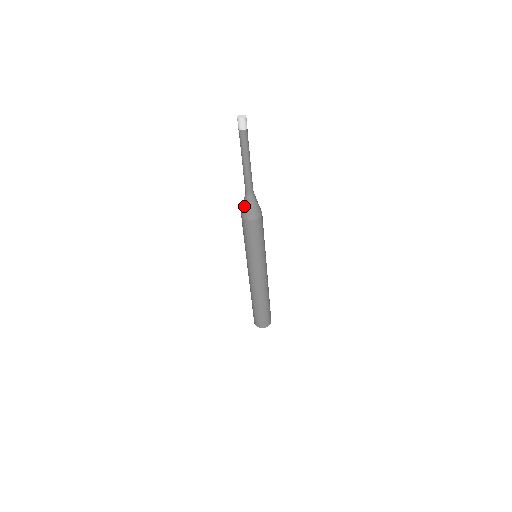
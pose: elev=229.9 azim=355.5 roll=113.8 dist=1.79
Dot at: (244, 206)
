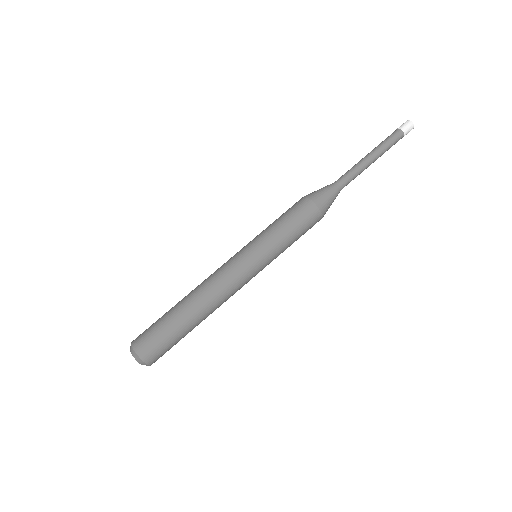
Dot at: (321, 189)
